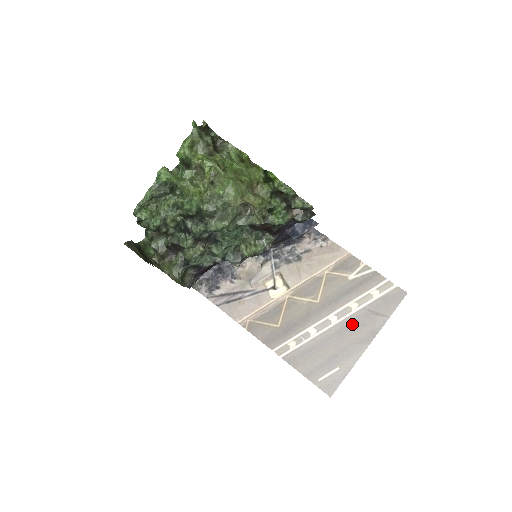
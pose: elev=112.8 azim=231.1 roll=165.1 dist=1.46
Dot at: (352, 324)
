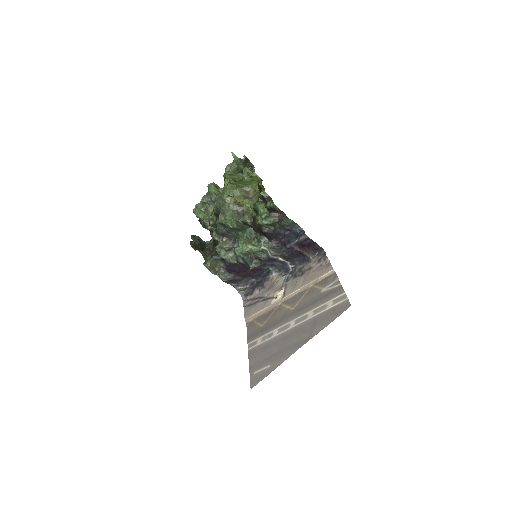
Dot at: (300, 329)
